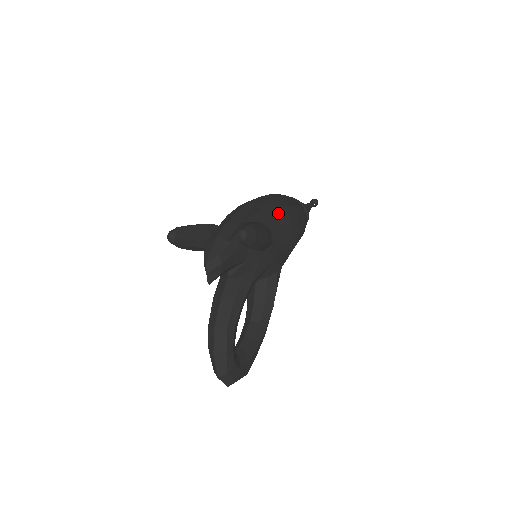
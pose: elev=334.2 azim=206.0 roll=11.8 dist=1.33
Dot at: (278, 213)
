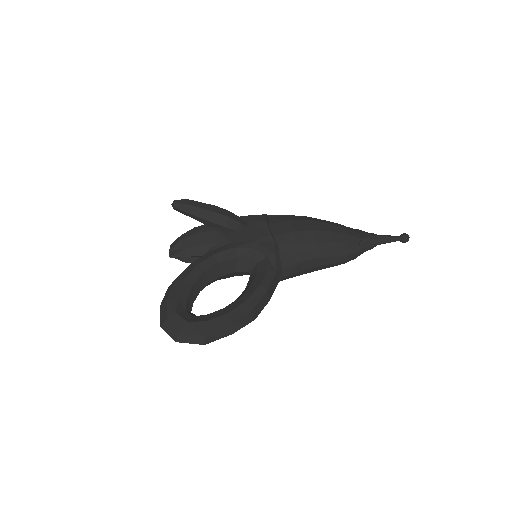
Dot at: (274, 217)
